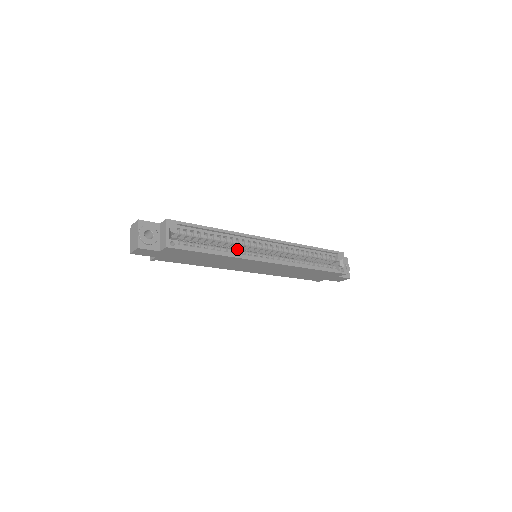
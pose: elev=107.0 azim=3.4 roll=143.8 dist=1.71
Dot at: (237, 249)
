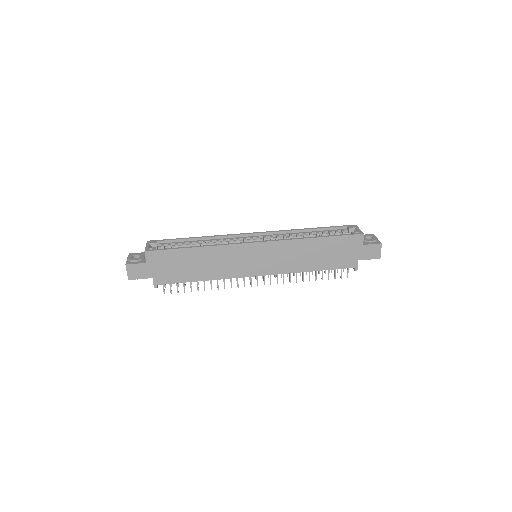
Dot at: occluded
